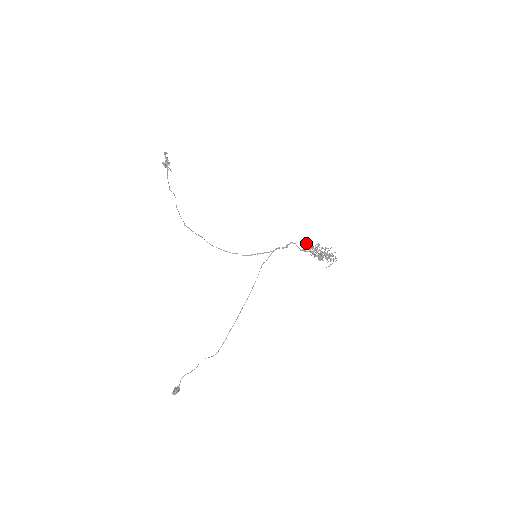
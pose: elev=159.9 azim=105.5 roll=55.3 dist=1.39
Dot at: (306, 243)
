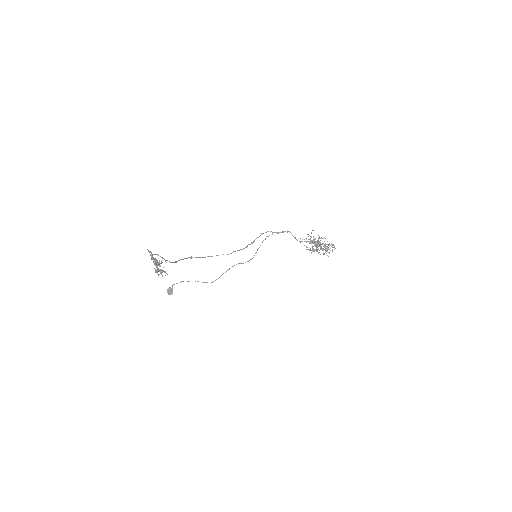
Dot at: (311, 250)
